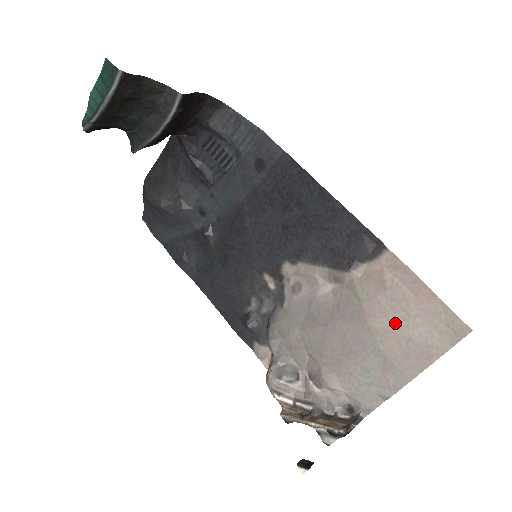
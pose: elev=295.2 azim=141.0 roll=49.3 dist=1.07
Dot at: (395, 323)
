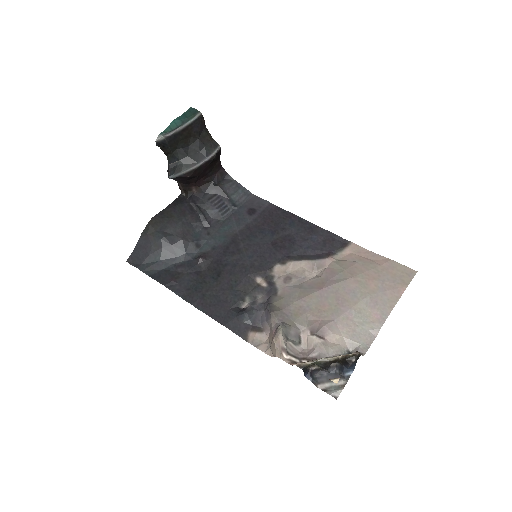
Dot at: (371, 275)
